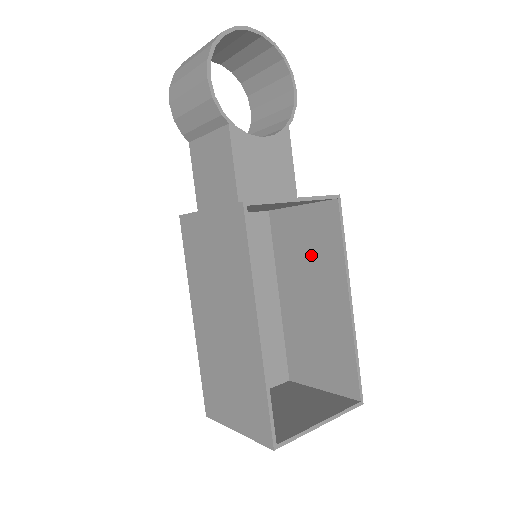
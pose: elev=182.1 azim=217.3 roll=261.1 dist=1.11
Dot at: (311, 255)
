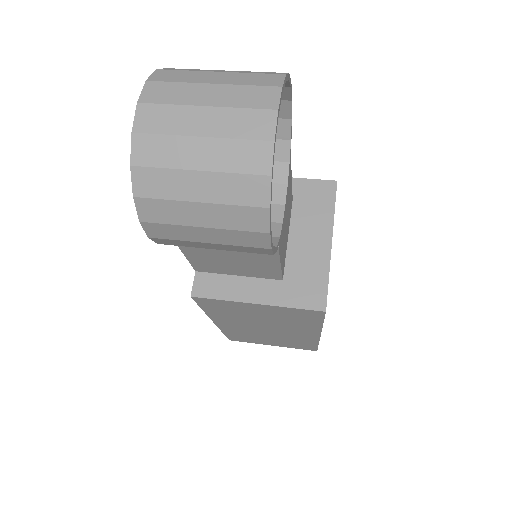
Dot at: occluded
